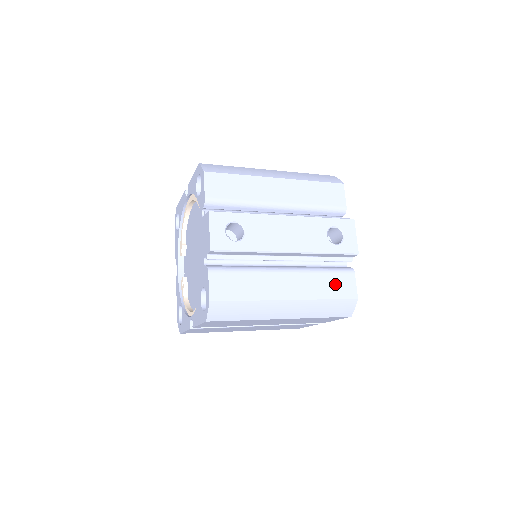
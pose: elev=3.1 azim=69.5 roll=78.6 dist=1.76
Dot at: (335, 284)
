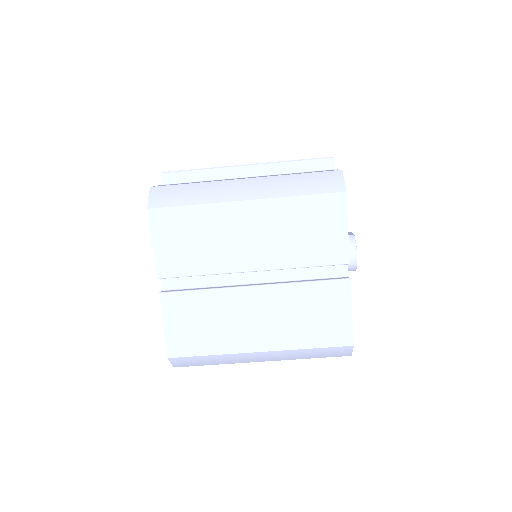
Dot at: occluded
